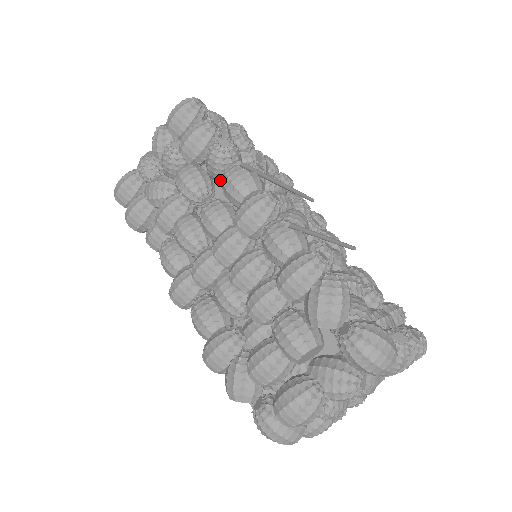
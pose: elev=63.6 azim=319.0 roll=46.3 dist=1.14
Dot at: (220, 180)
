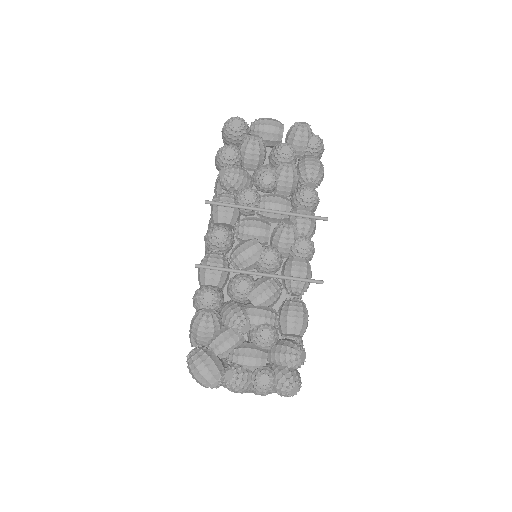
Dot at: occluded
